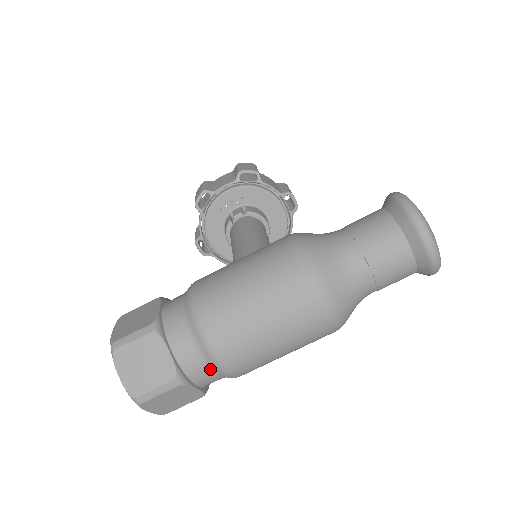
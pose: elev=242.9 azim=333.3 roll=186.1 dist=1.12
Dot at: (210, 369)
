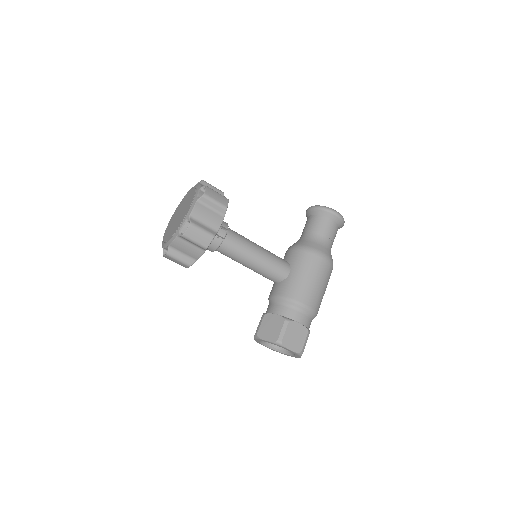
Dot at: occluded
